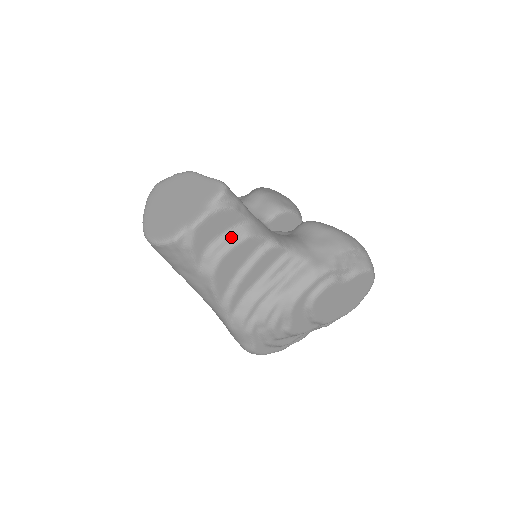
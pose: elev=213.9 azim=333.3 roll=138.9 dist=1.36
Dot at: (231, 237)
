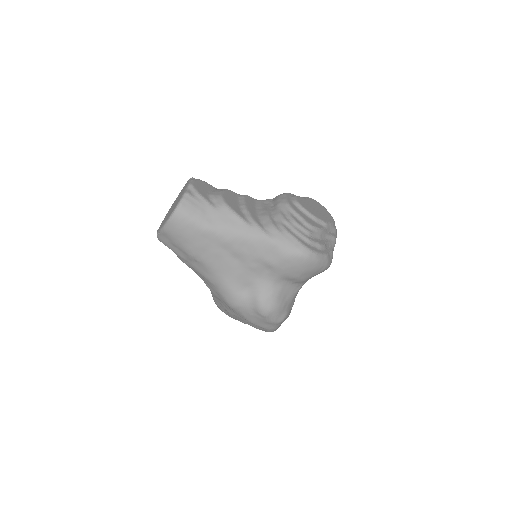
Dot at: (217, 191)
